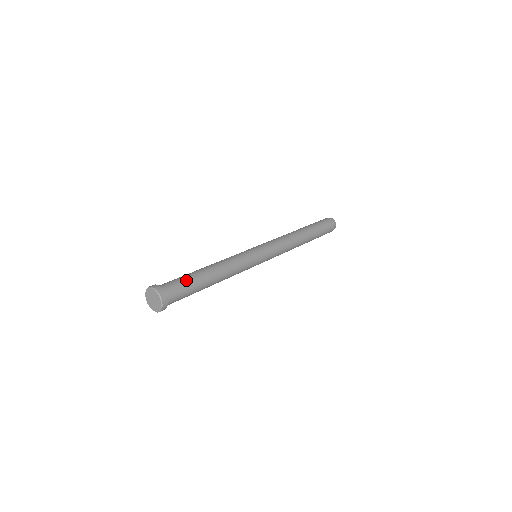
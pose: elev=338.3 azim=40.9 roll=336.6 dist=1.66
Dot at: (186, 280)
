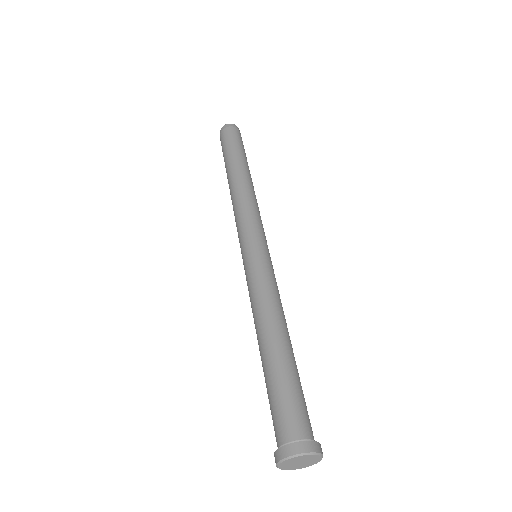
Dot at: (284, 390)
